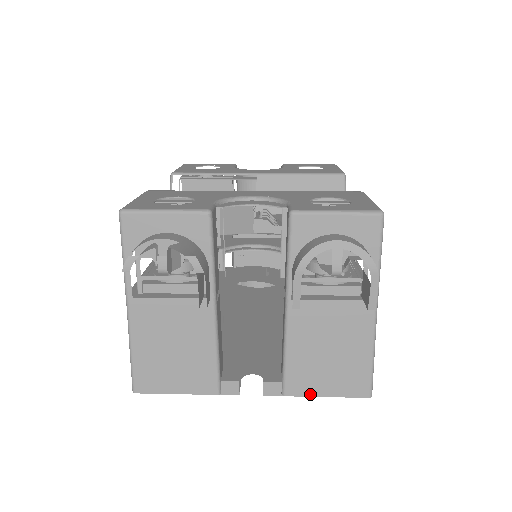
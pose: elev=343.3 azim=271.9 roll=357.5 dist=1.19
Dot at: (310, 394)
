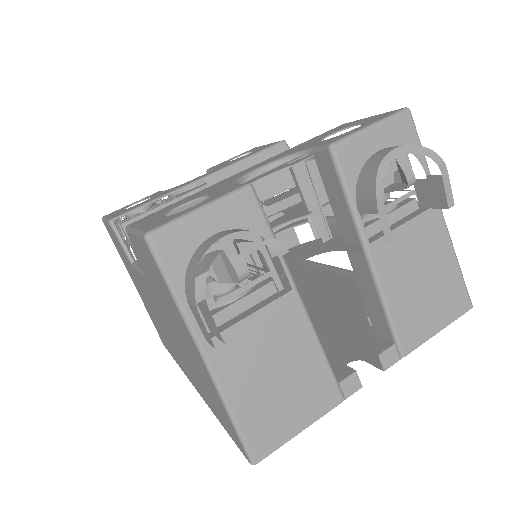
Dot at: (425, 339)
